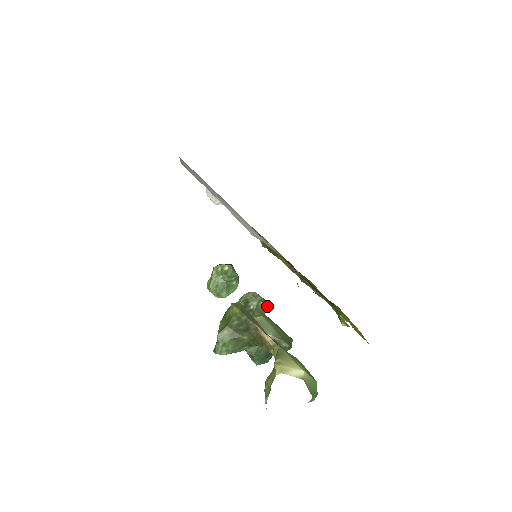
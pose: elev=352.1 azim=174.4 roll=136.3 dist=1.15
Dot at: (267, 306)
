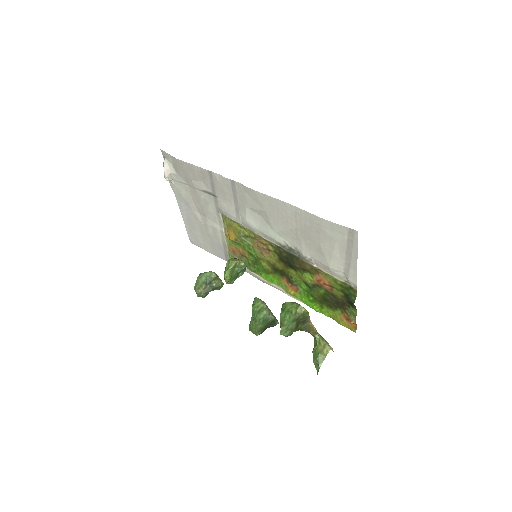
Dot at: (223, 284)
